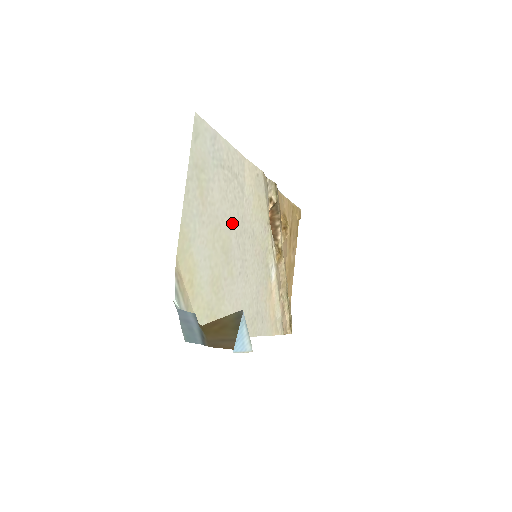
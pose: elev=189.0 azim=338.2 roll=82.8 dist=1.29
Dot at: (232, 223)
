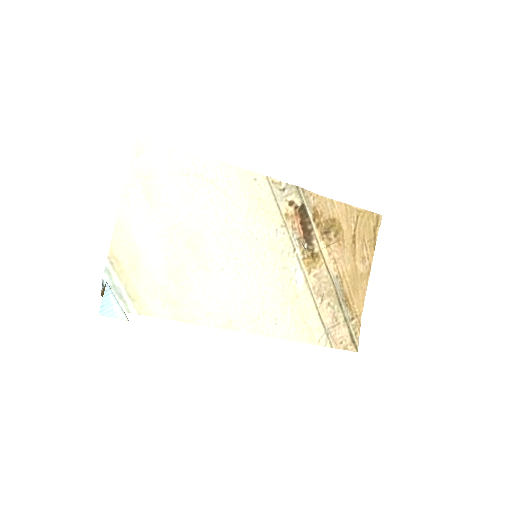
Dot at: (205, 223)
